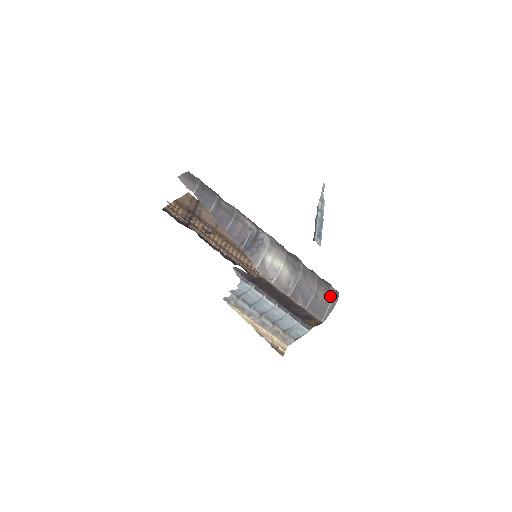
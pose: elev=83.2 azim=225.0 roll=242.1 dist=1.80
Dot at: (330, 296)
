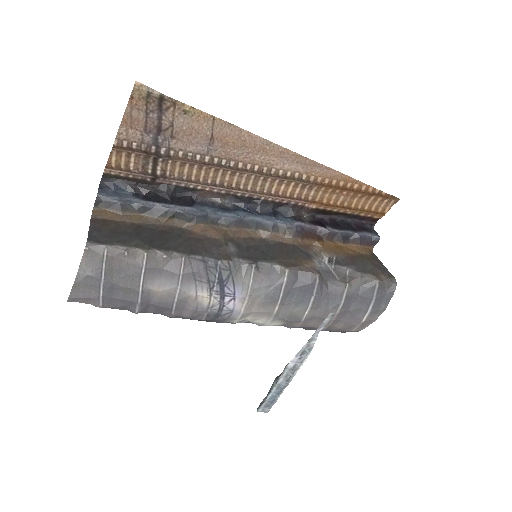
Dot at: (355, 326)
